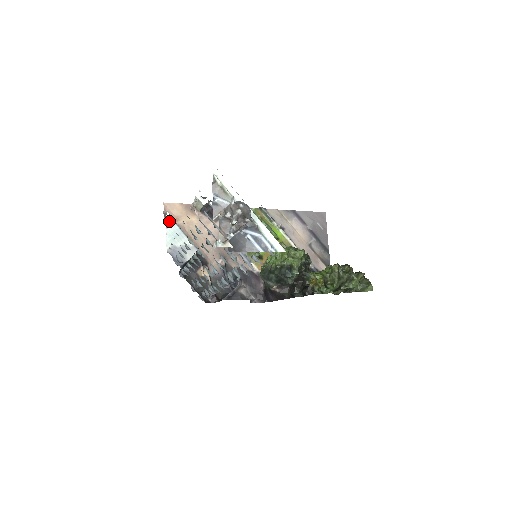
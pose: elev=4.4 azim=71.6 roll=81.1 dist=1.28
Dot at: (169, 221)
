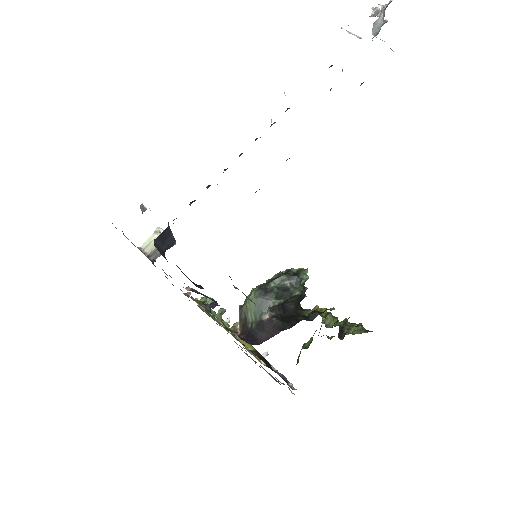
Dot at: (143, 205)
